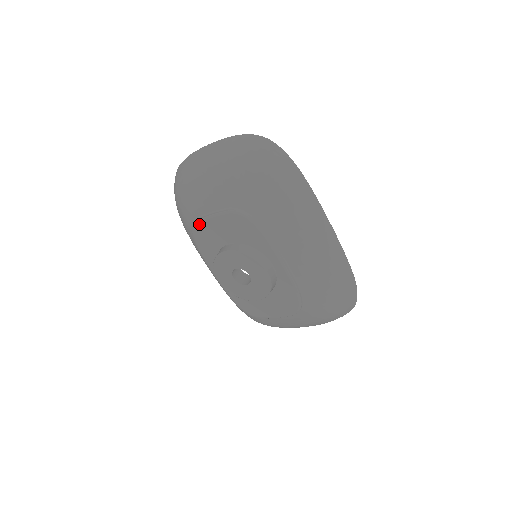
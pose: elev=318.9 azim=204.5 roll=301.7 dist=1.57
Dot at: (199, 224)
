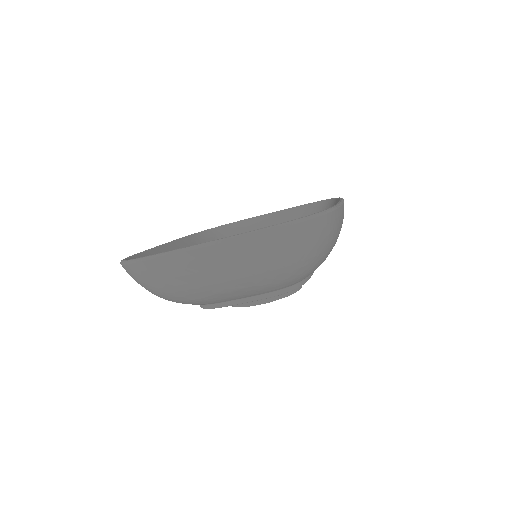
Dot at: occluded
